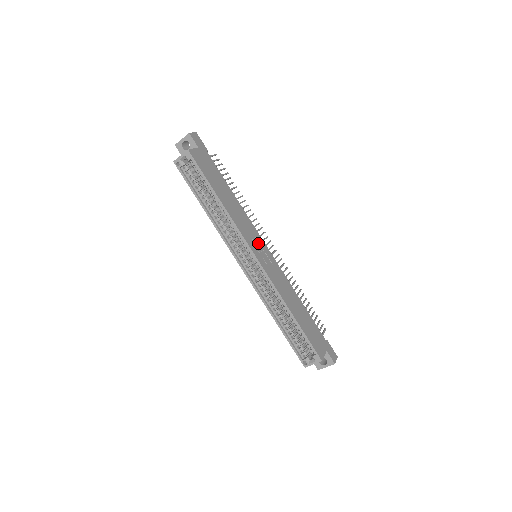
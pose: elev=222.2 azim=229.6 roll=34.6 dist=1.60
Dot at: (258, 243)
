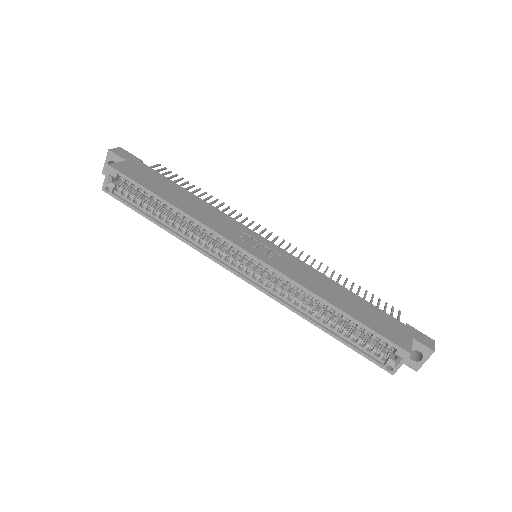
Dot at: (250, 238)
